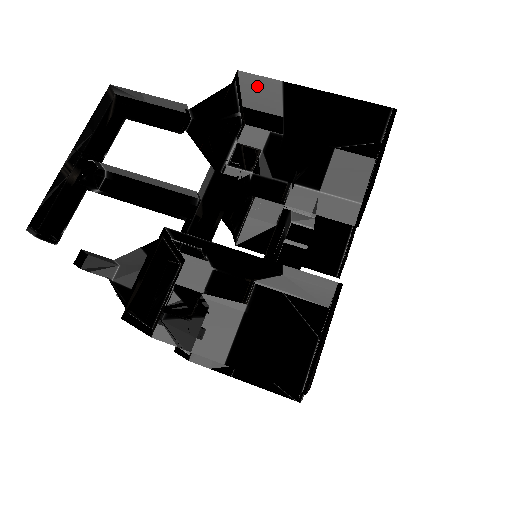
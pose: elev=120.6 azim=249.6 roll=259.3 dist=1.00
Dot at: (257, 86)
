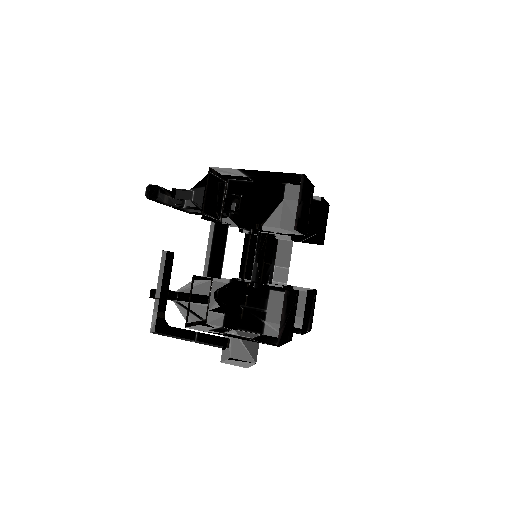
Dot at: occluded
